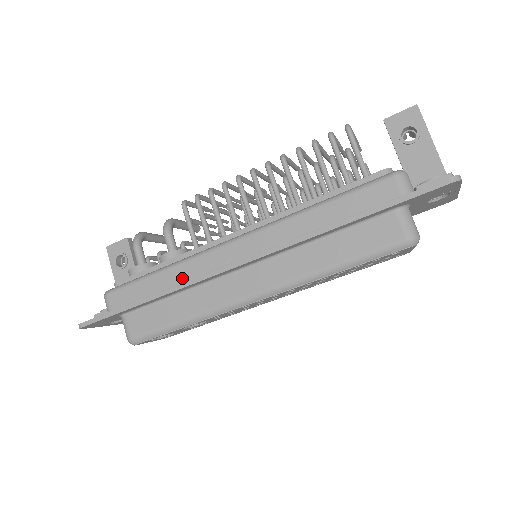
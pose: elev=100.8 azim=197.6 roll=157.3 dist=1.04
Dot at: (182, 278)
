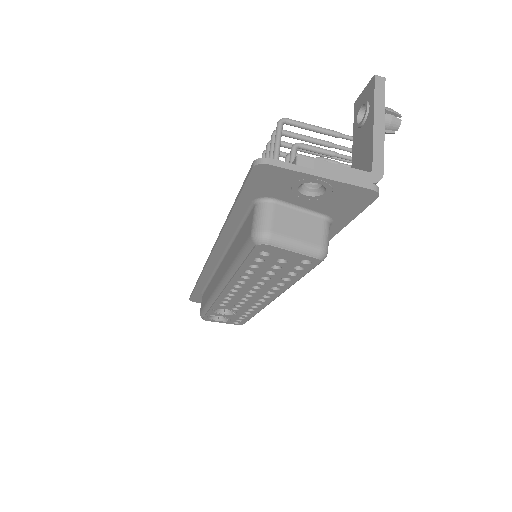
Dot at: occluded
